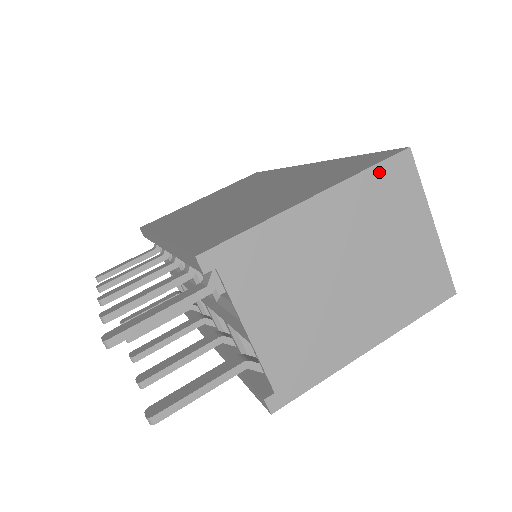
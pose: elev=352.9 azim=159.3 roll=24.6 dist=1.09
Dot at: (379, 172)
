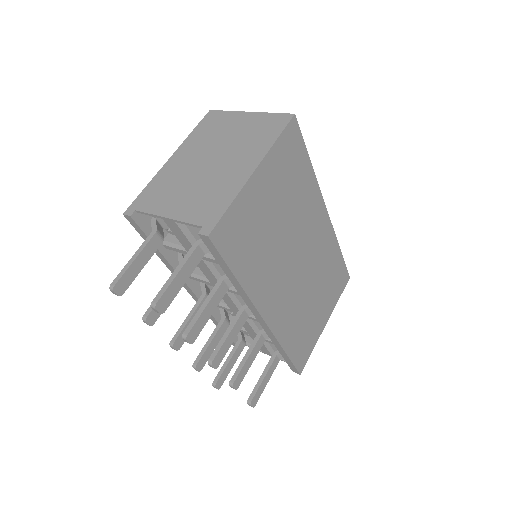
Dot at: (200, 127)
